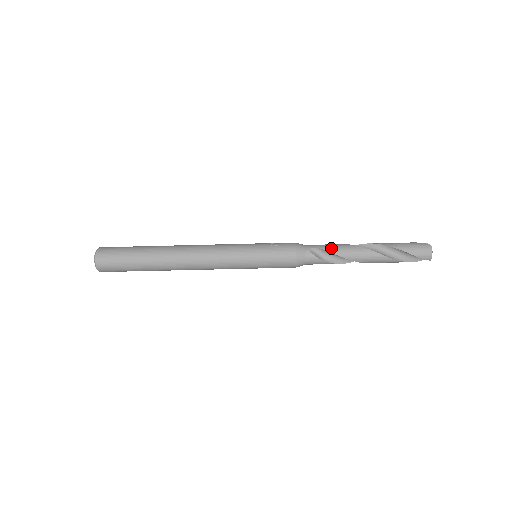
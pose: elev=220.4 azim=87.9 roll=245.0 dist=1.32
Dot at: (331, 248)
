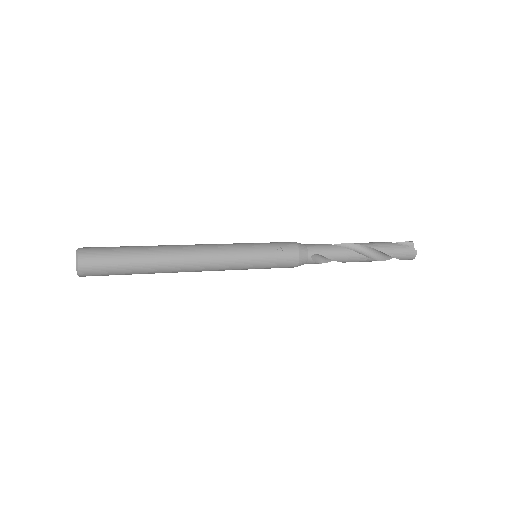
Dot at: (331, 255)
